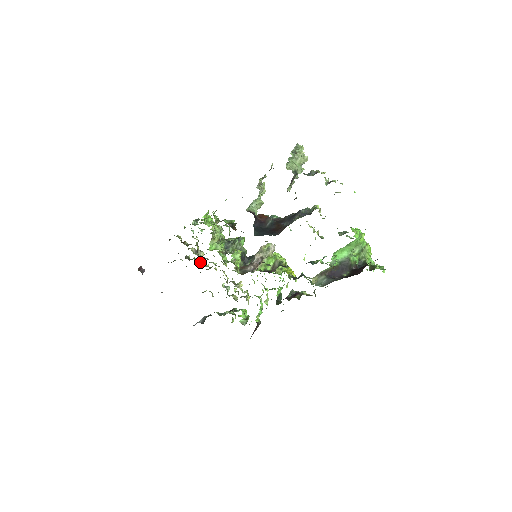
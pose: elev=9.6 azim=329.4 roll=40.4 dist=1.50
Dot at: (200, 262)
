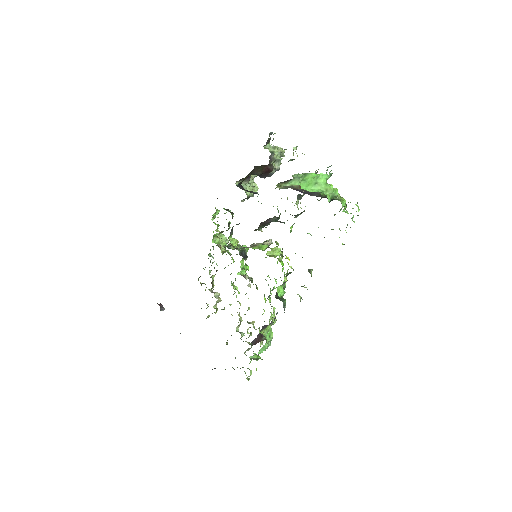
Dot at: (217, 309)
